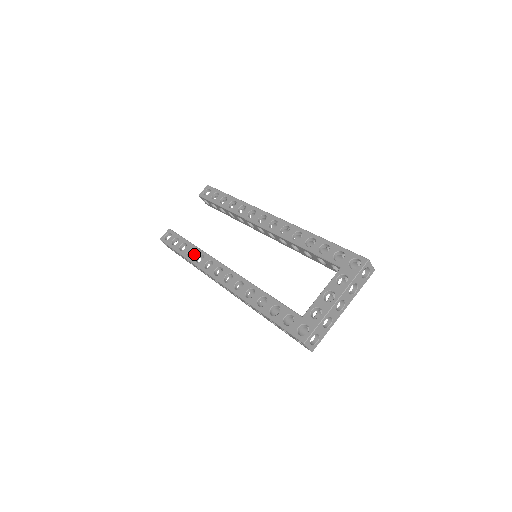
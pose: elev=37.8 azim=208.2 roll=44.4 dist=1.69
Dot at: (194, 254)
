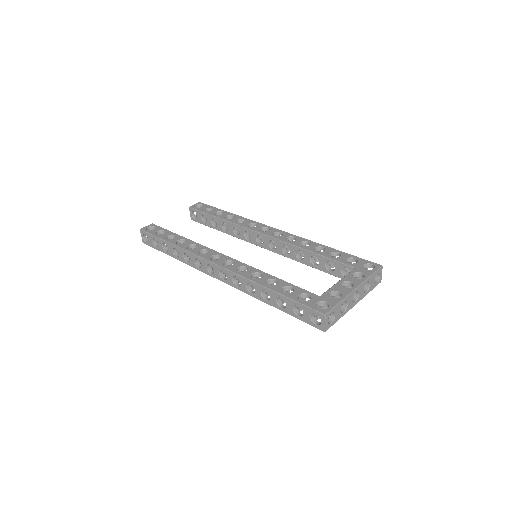
Dot at: (185, 243)
